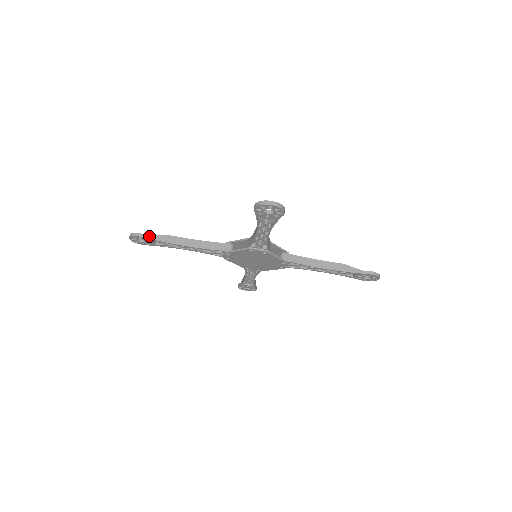
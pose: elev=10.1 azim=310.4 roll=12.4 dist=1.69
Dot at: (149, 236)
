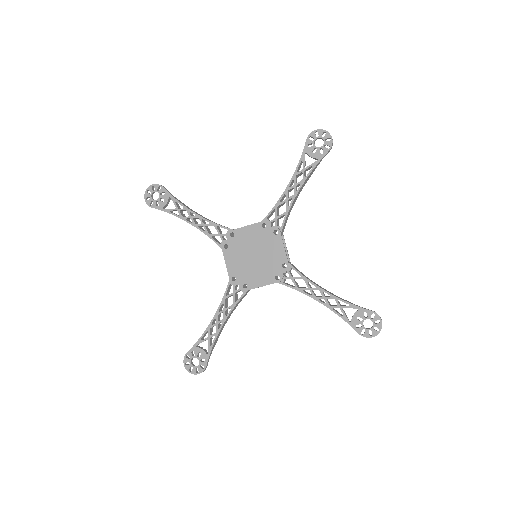
Dot at: (168, 192)
